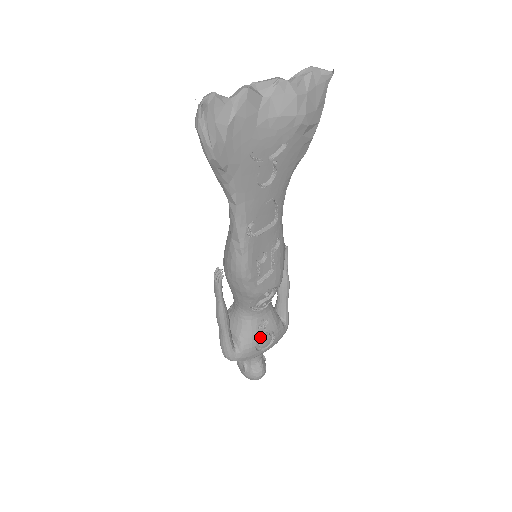
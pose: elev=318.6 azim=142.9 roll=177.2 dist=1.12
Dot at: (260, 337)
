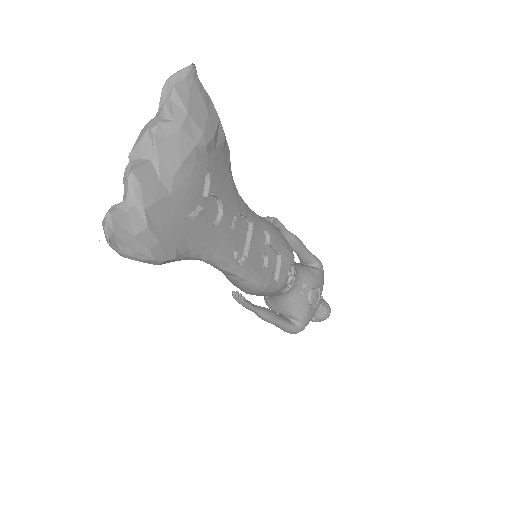
Dot at: (308, 299)
